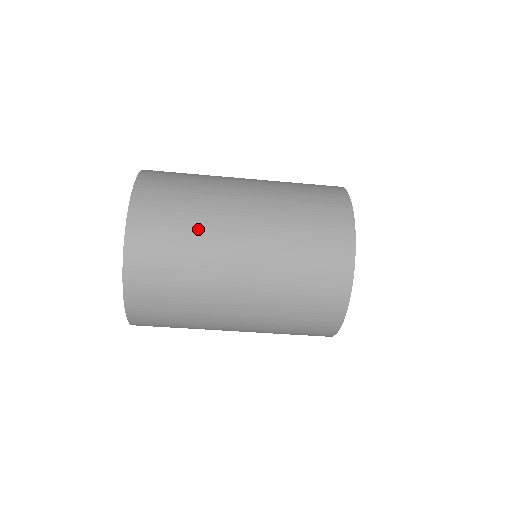
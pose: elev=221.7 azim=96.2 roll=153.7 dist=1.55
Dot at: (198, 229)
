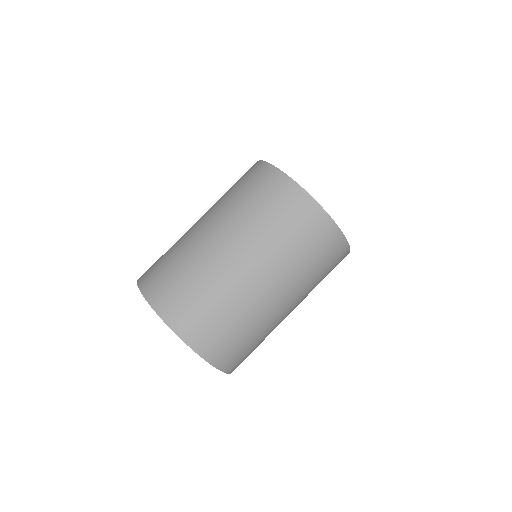
Dot at: occluded
